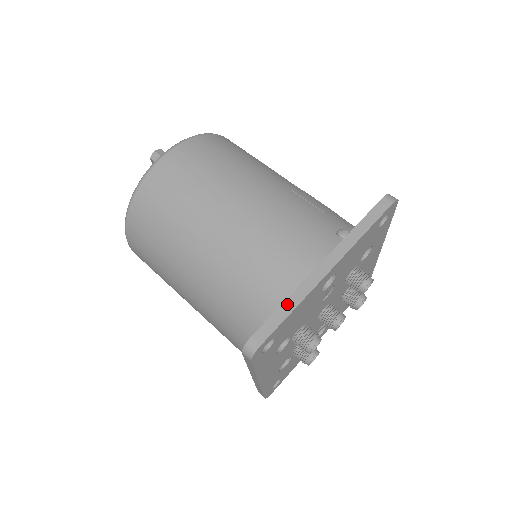
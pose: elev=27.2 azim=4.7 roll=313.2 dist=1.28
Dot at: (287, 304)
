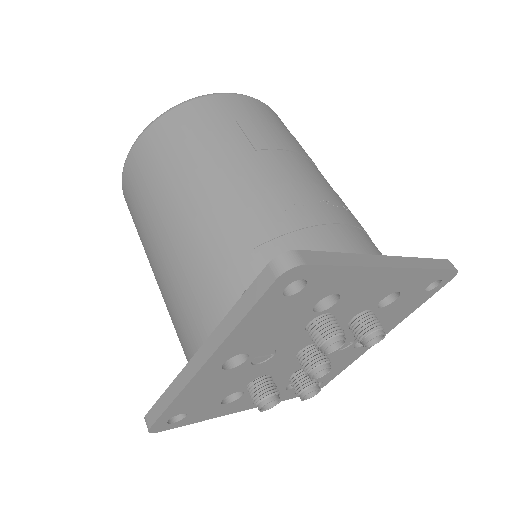
Dot at: (168, 393)
